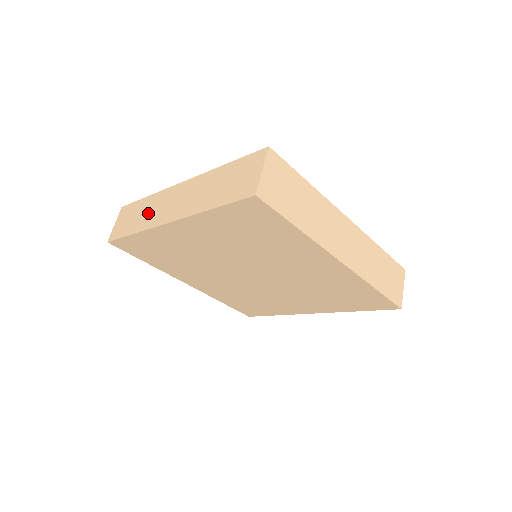
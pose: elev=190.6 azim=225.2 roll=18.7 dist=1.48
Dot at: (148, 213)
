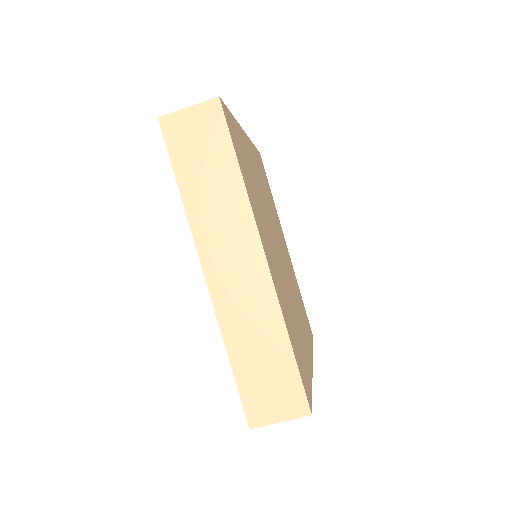
Dot at: occluded
